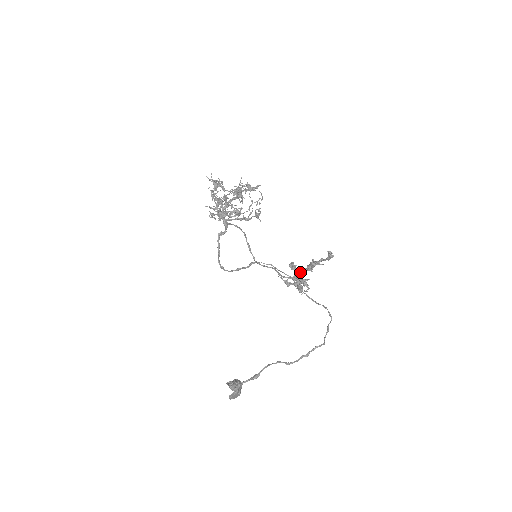
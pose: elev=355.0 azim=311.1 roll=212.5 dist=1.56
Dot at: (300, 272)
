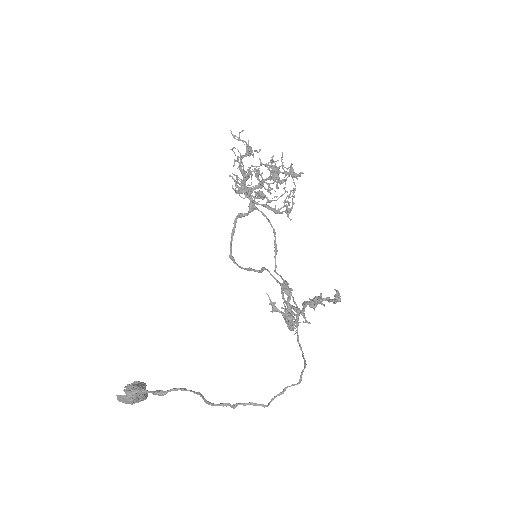
Dot at: (303, 304)
